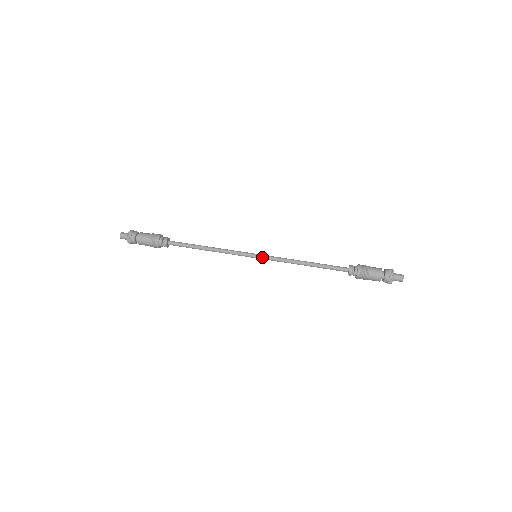
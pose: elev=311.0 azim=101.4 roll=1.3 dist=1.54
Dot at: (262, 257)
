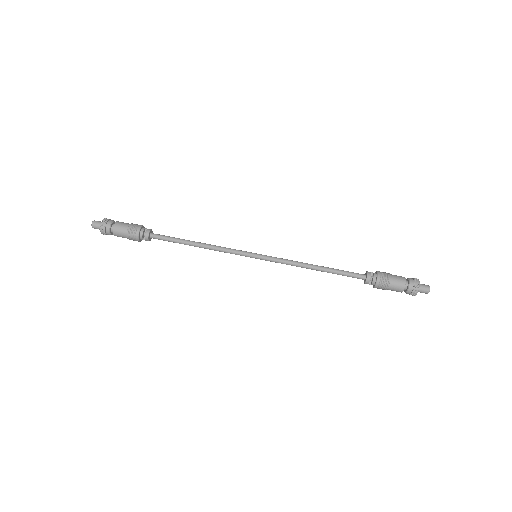
Dot at: (263, 259)
